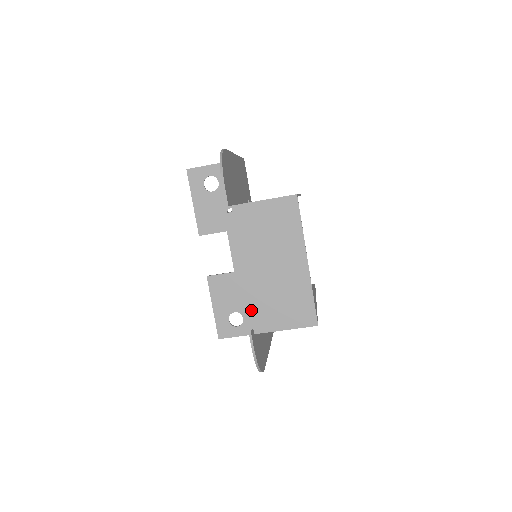
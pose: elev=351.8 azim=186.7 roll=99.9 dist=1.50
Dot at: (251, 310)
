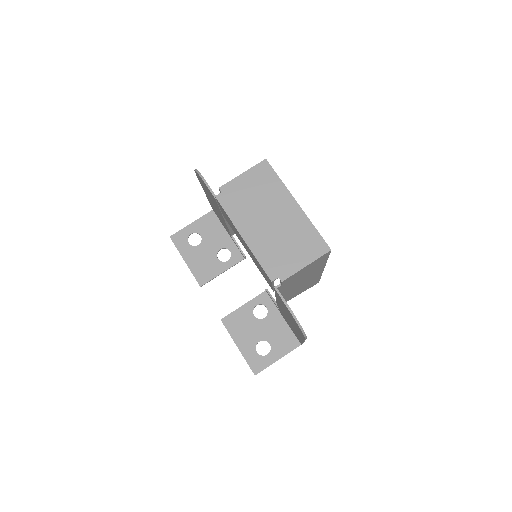
Dot at: (270, 263)
